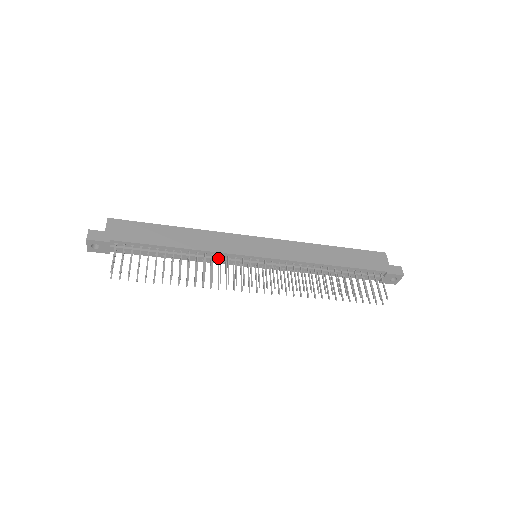
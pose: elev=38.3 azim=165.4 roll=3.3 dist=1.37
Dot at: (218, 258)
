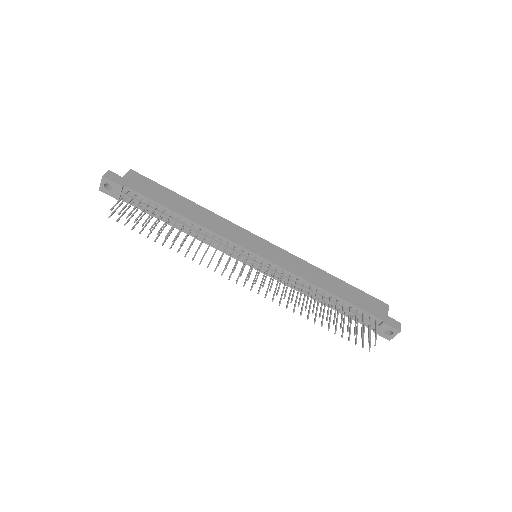
Dot at: (218, 242)
